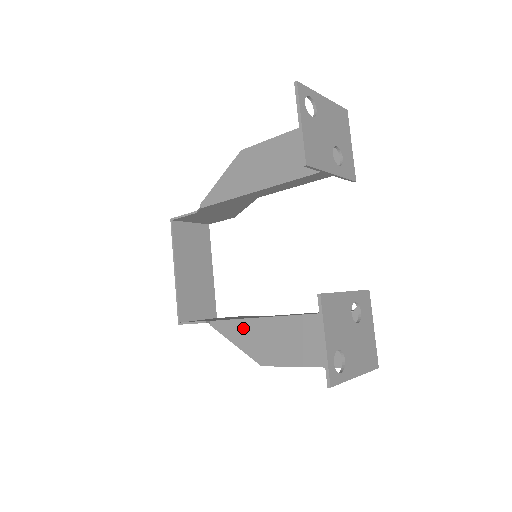
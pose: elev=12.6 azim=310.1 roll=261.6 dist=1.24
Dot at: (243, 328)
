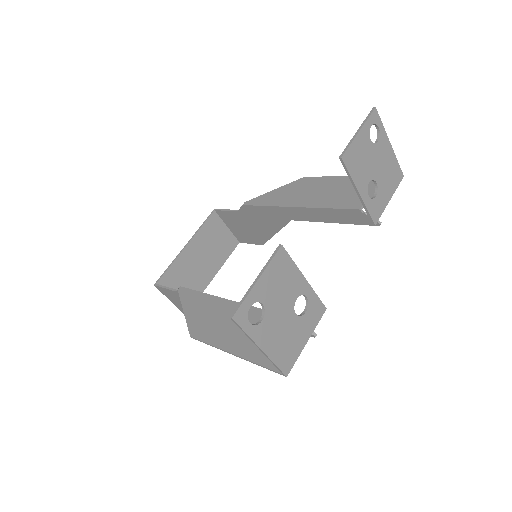
Dot at: (201, 301)
